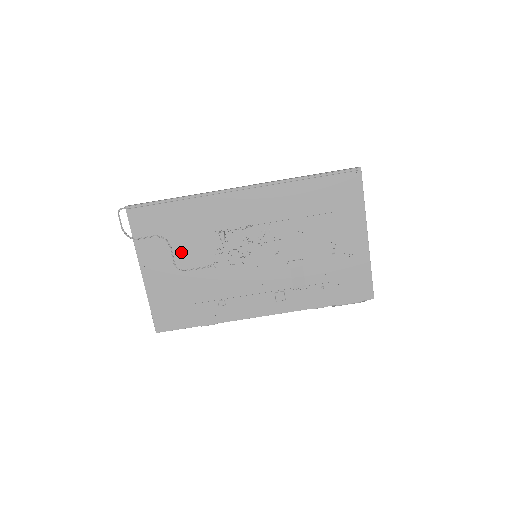
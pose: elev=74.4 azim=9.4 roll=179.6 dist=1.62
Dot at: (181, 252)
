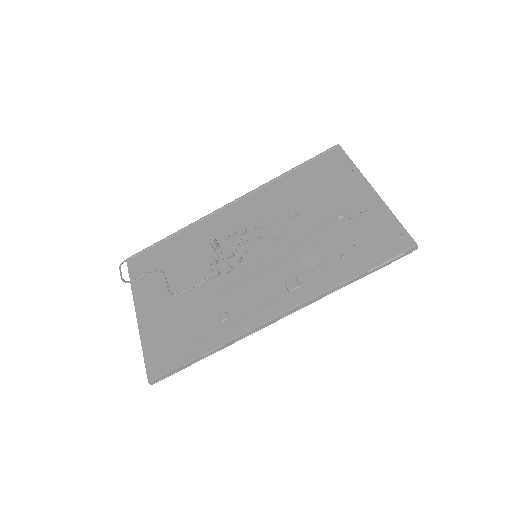
Dot at: (176, 279)
